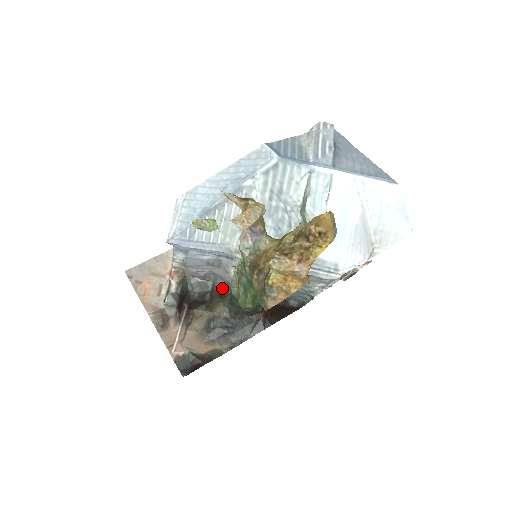
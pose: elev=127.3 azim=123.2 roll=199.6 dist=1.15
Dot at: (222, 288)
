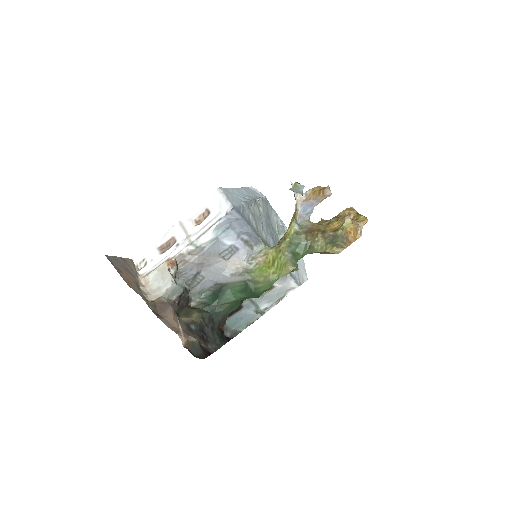
Dot at: (190, 300)
